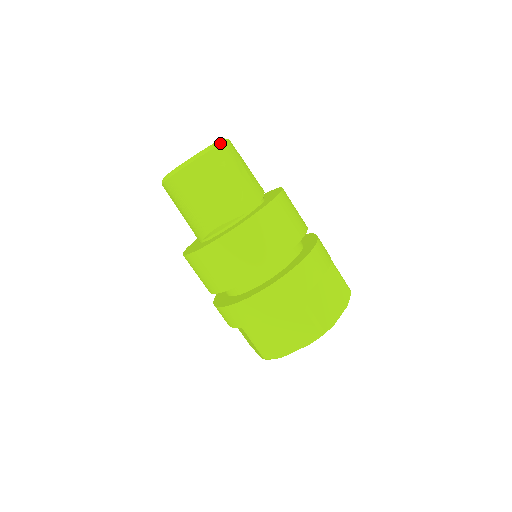
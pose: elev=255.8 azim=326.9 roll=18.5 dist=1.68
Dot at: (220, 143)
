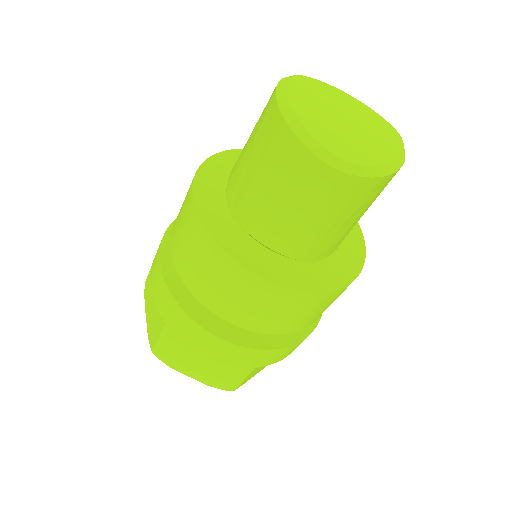
Dot at: (400, 167)
